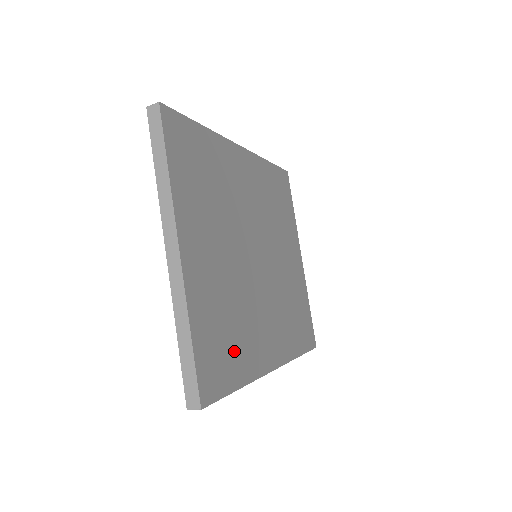
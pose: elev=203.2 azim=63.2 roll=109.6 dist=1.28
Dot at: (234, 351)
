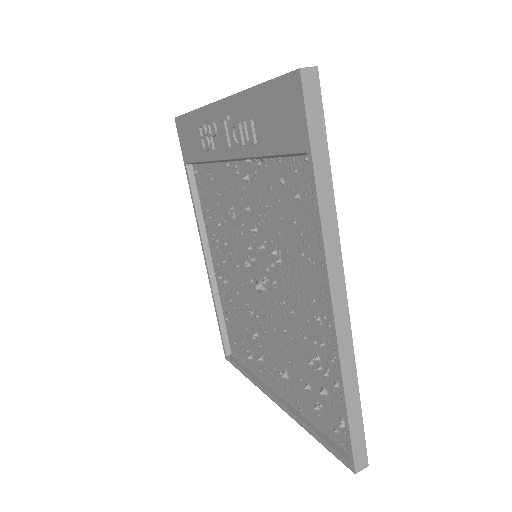
Dot at: occluded
